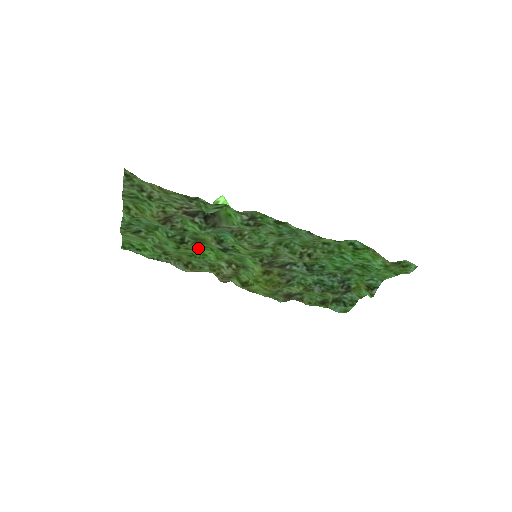
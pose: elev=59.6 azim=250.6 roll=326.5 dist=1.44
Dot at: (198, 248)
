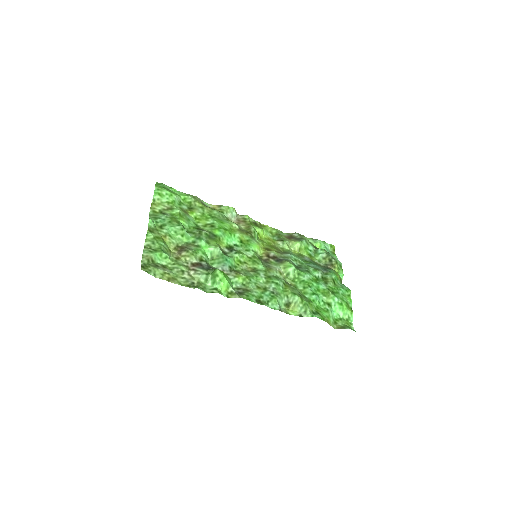
Dot at: (215, 226)
